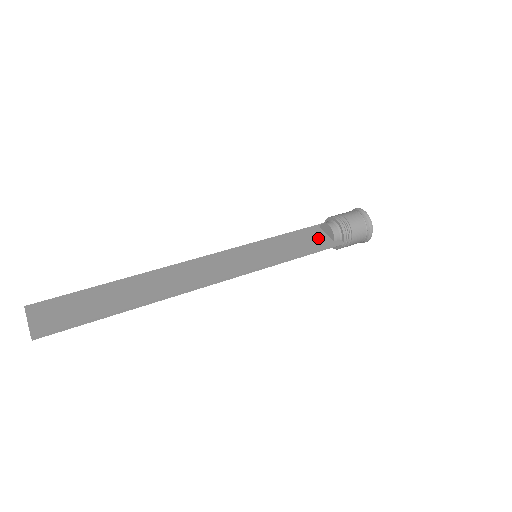
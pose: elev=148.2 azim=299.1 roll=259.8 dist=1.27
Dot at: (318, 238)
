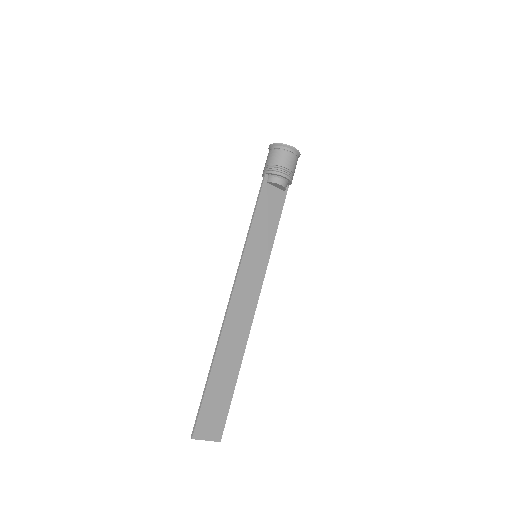
Dot at: (274, 198)
